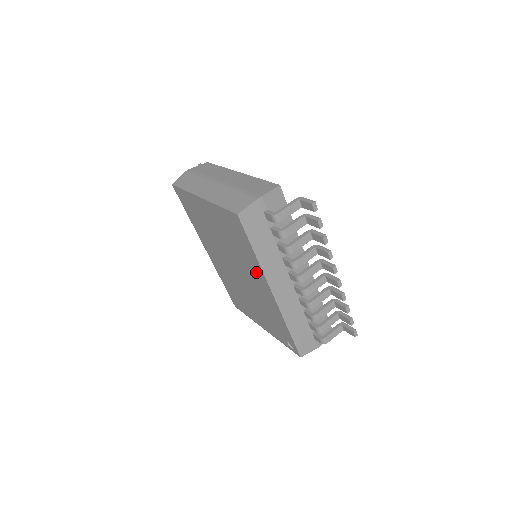
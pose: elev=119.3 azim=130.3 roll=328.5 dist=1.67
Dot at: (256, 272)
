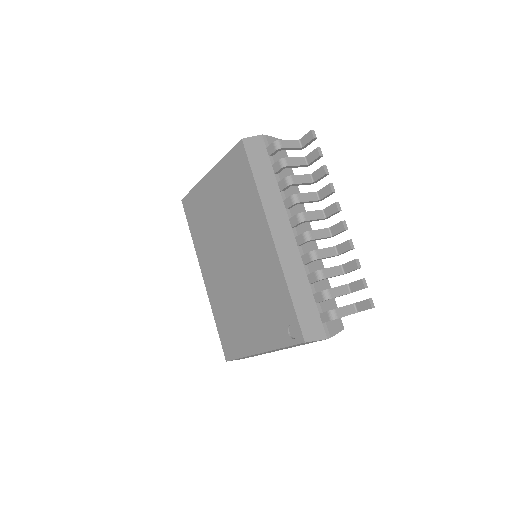
Dot at: (255, 219)
